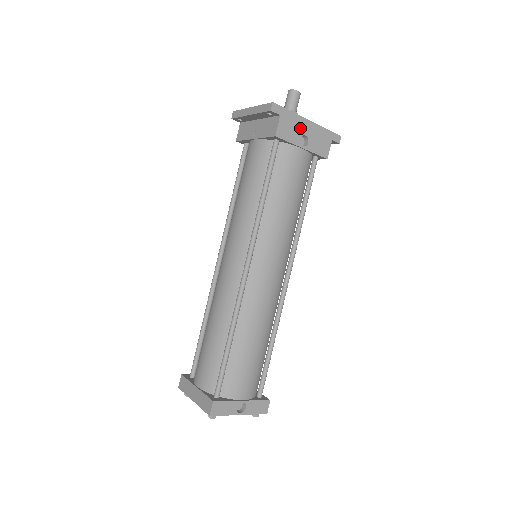
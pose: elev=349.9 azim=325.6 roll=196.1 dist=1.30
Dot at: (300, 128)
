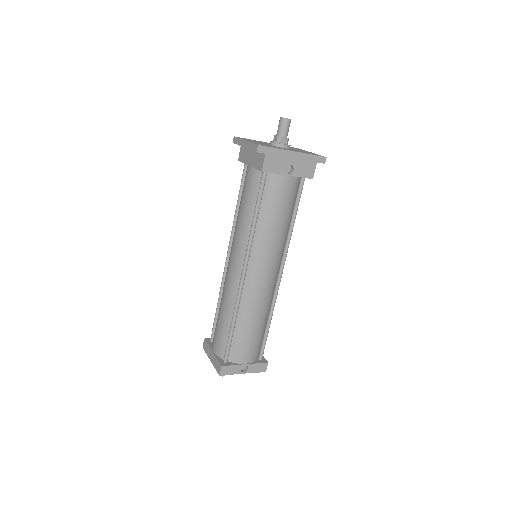
Dot at: (285, 160)
